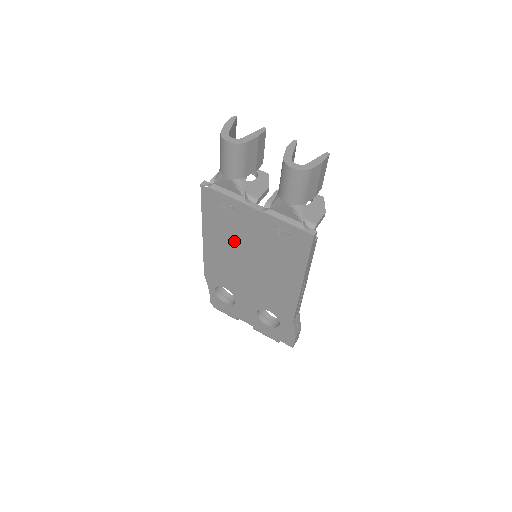
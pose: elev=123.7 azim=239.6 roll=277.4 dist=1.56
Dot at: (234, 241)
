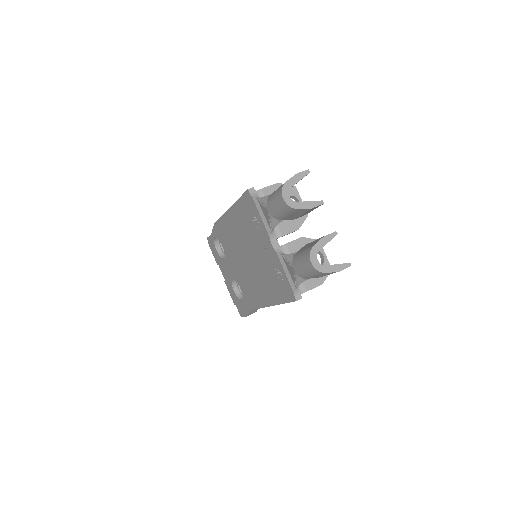
Dot at: (246, 238)
